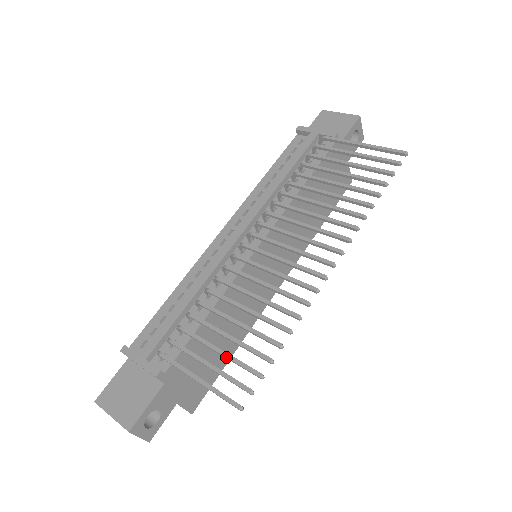
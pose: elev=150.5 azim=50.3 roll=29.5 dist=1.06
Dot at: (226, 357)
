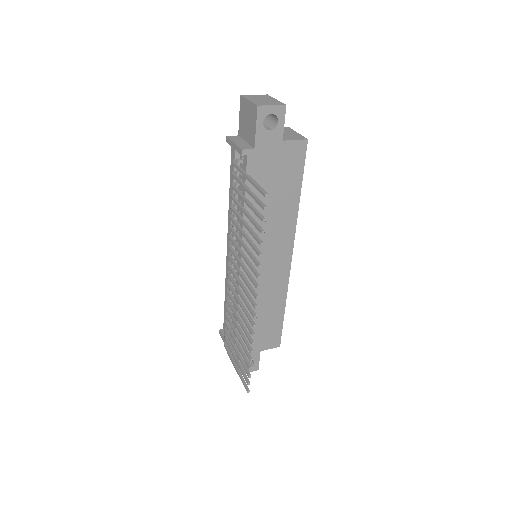
Dot at: occluded
